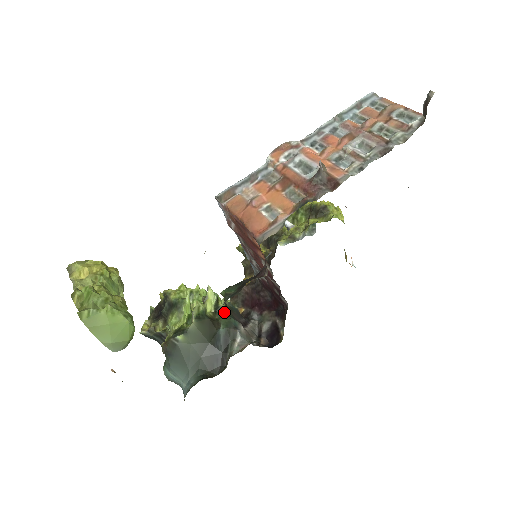
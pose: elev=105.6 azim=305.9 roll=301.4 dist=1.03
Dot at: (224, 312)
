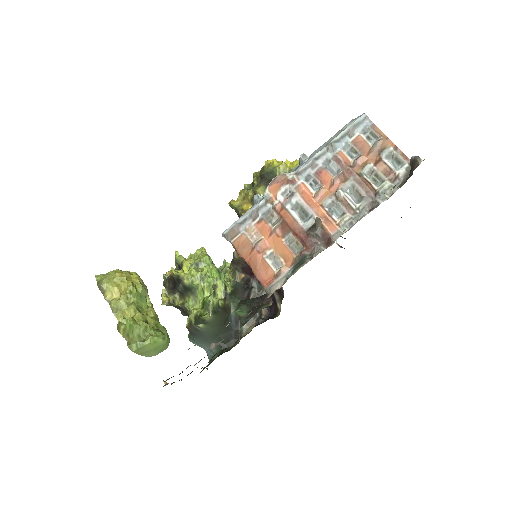
Dot at: (232, 296)
